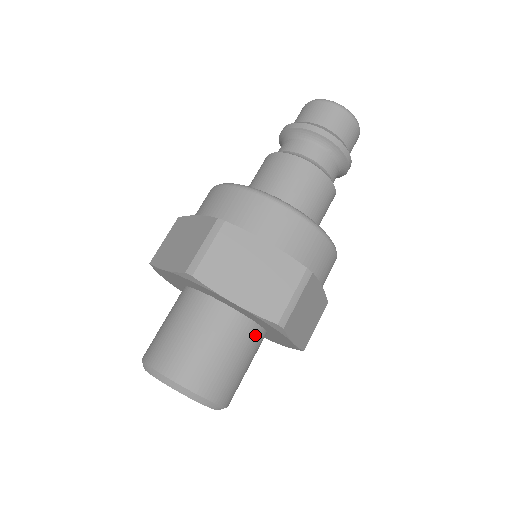
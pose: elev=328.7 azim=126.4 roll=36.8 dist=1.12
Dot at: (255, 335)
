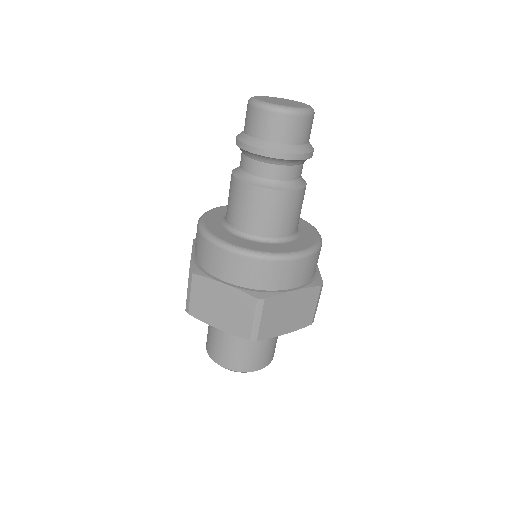
Dot at: occluded
